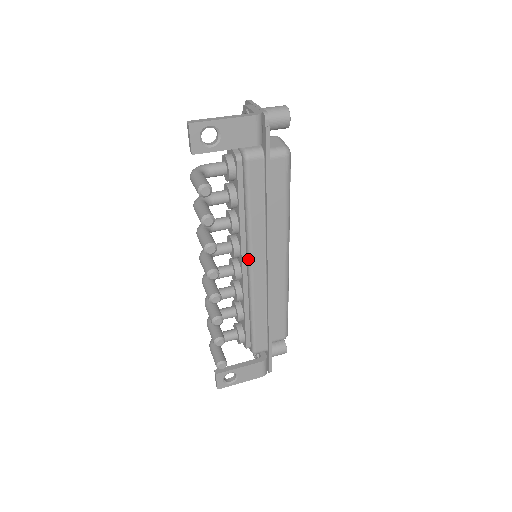
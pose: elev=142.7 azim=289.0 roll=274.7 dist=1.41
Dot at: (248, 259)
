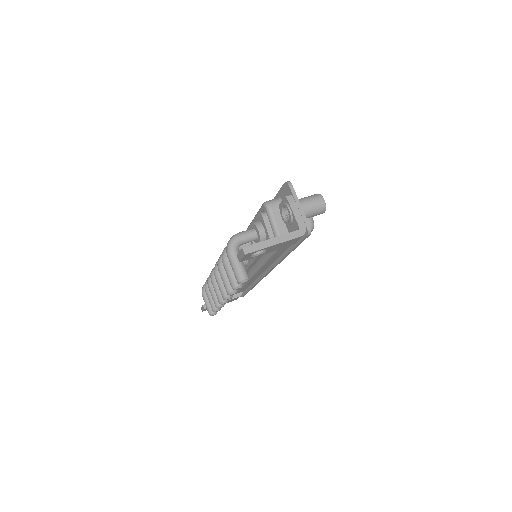
Dot at: (253, 271)
